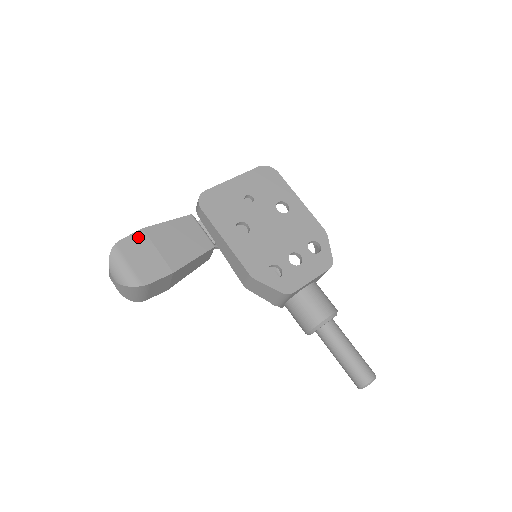
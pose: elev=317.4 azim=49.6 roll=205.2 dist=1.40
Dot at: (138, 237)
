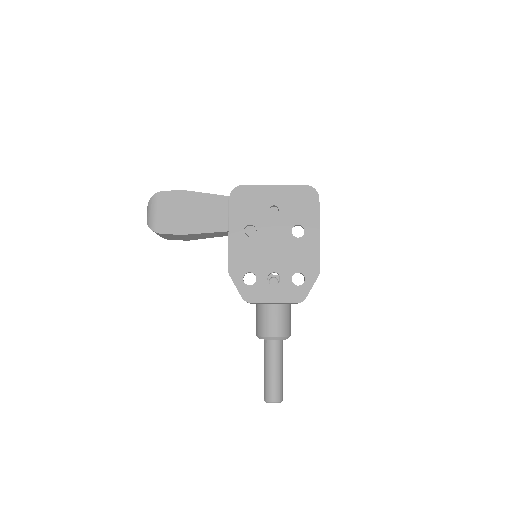
Dot at: (176, 195)
